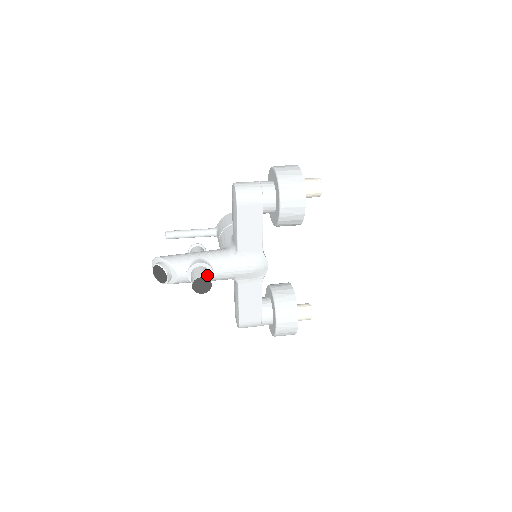
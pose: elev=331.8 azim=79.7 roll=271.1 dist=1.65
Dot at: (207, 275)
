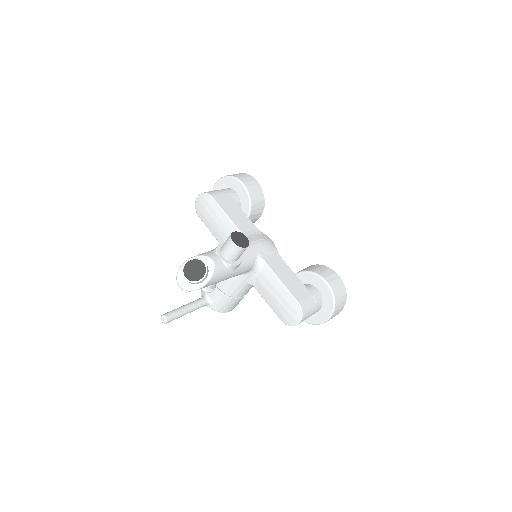
Dot at: occluded
